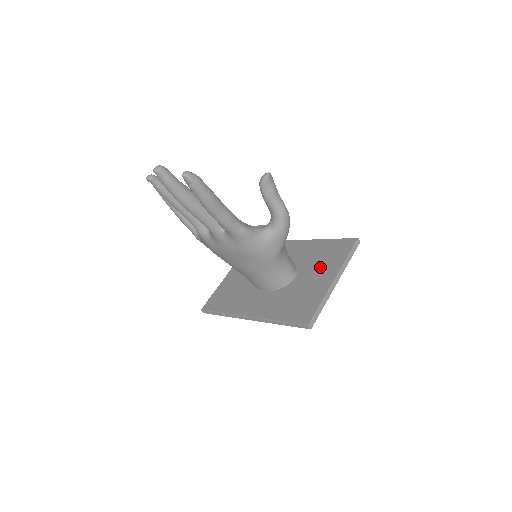
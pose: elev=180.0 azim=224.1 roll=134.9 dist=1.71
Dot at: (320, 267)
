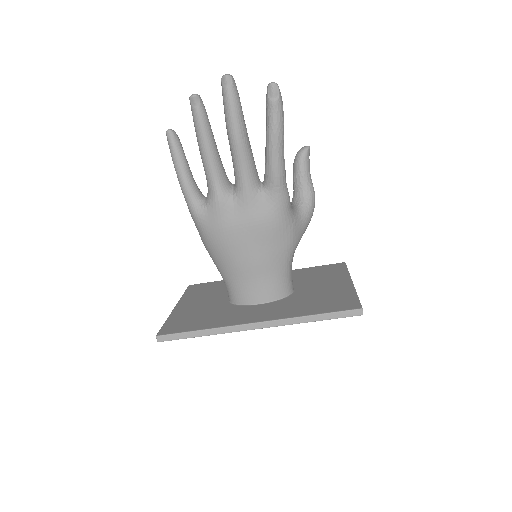
Dot at: (322, 280)
